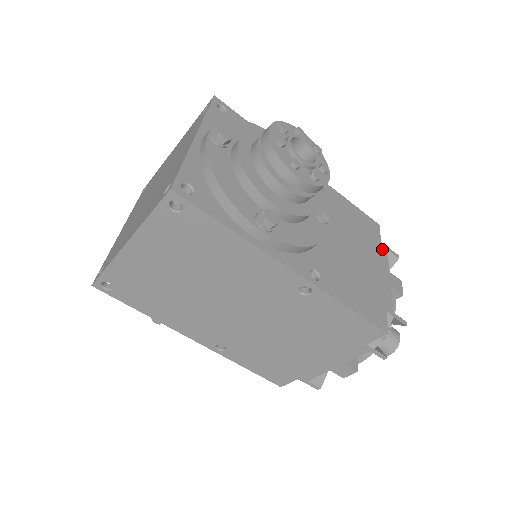
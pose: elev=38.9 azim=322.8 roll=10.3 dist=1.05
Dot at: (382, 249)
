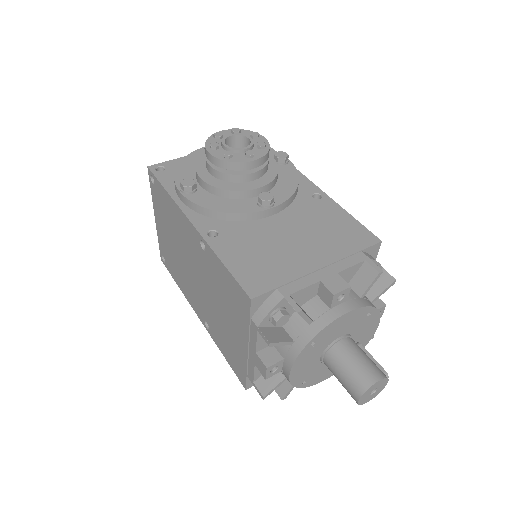
Dot at: (354, 256)
